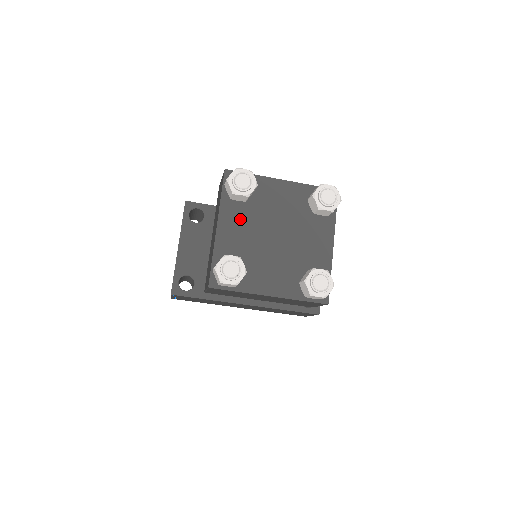
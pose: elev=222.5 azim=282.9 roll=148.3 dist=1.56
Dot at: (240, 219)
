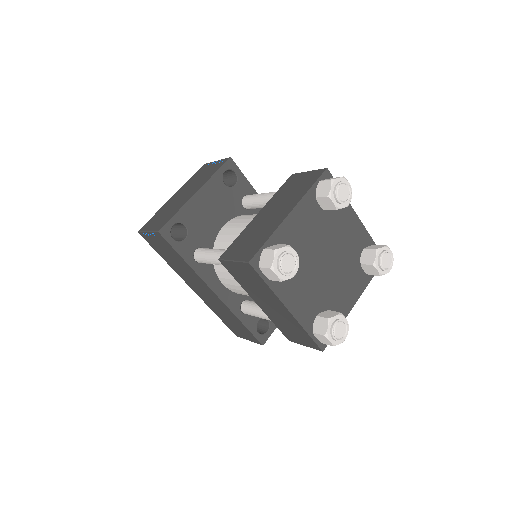
Dot at: (310, 222)
